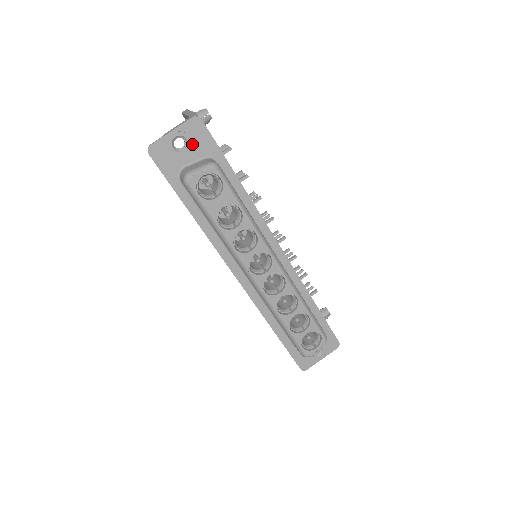
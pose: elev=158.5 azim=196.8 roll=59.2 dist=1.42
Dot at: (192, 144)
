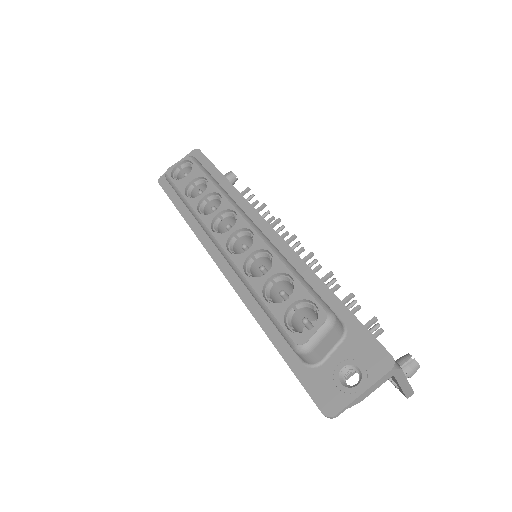
Dot at: occluded
